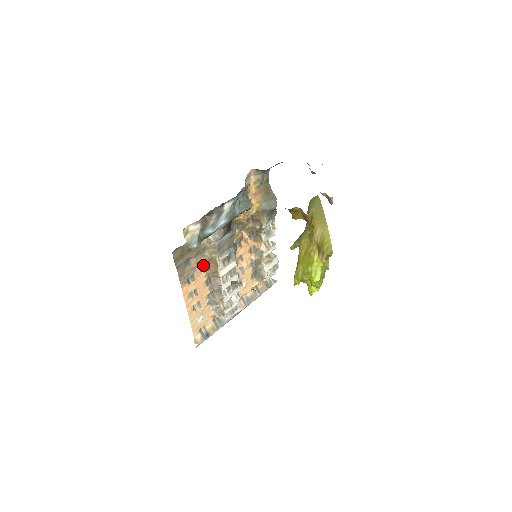
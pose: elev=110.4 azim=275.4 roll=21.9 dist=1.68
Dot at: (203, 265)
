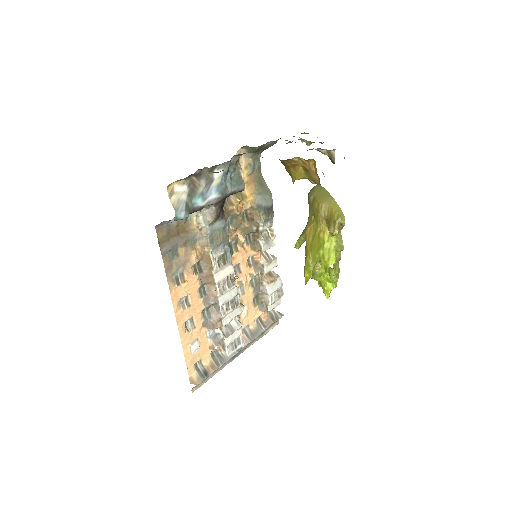
Dot at: (194, 262)
